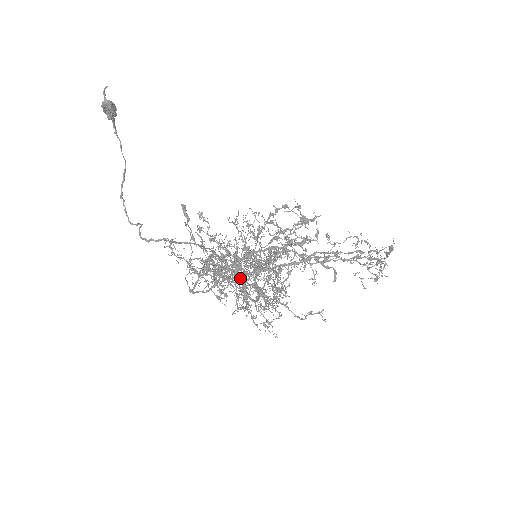
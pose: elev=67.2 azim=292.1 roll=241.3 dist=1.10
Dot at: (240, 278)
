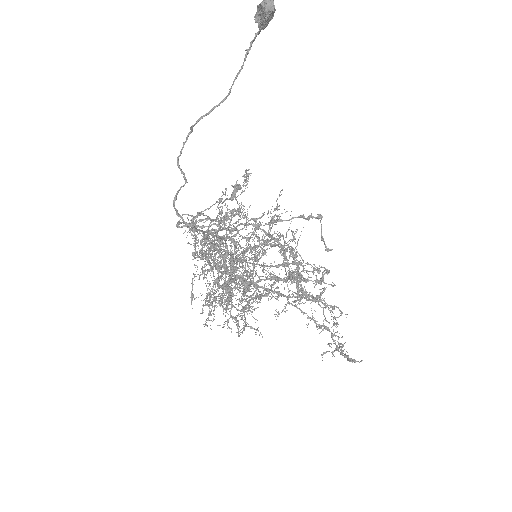
Dot at: (224, 297)
